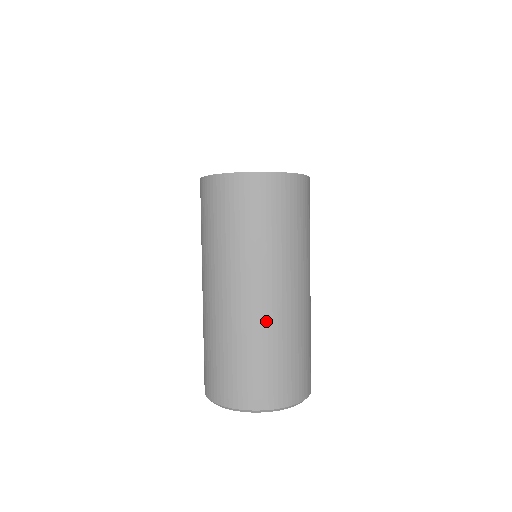
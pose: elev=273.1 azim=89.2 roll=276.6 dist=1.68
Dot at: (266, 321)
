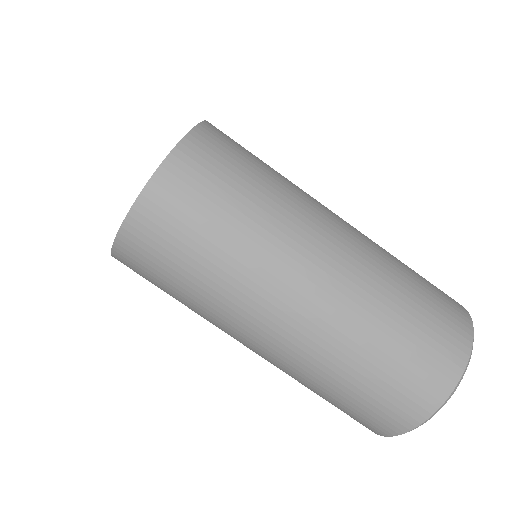
Dot at: (358, 289)
